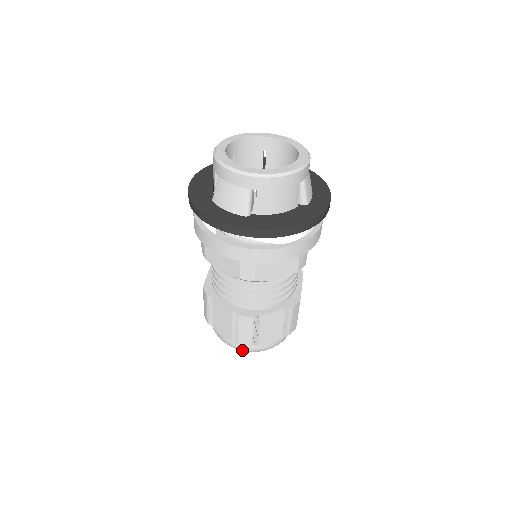
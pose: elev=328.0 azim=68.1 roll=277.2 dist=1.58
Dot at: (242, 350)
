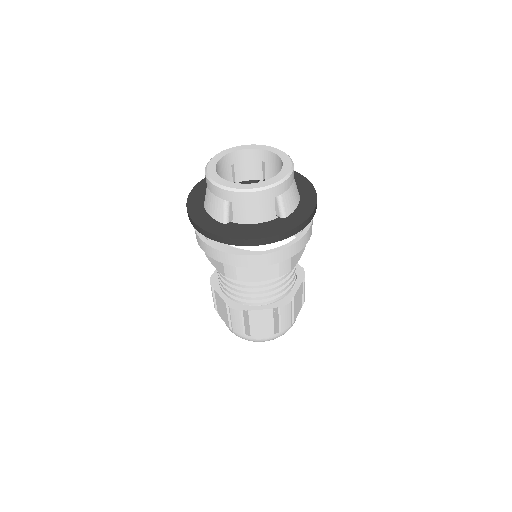
Dot at: occluded
